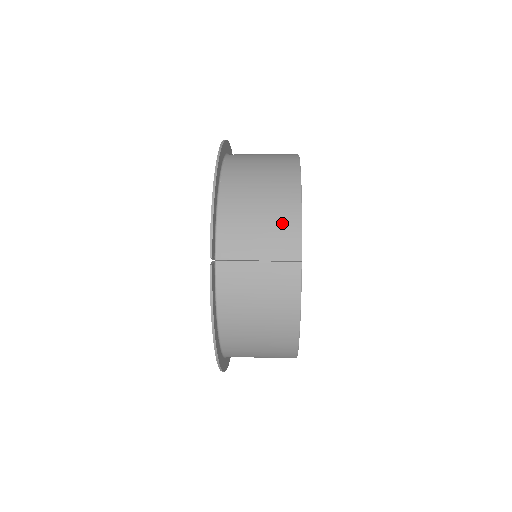
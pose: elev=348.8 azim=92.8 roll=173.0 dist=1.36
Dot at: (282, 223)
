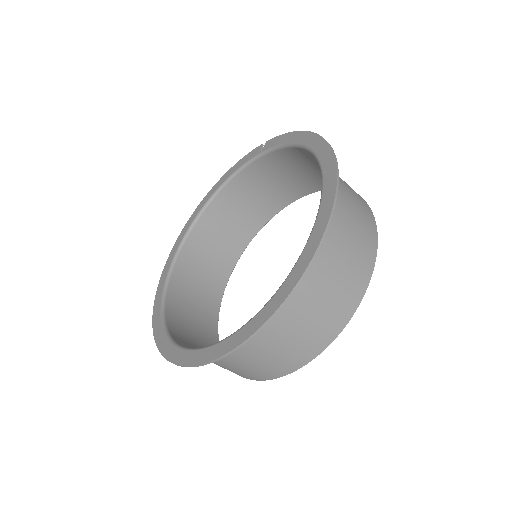
Dot at: (277, 197)
